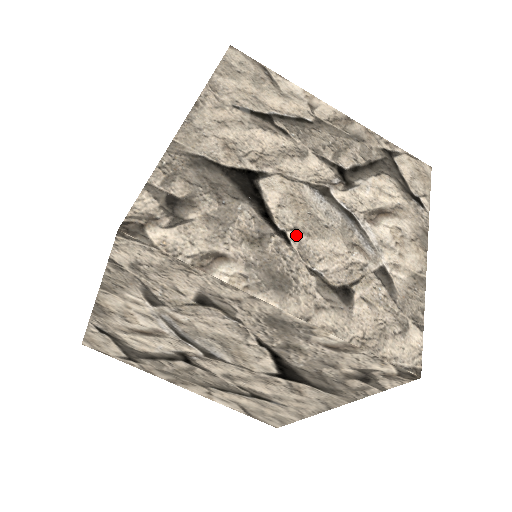
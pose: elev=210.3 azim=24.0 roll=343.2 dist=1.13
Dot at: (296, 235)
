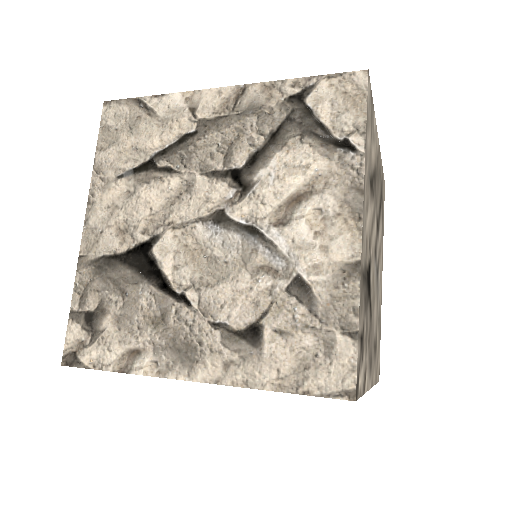
Dot at: (195, 292)
